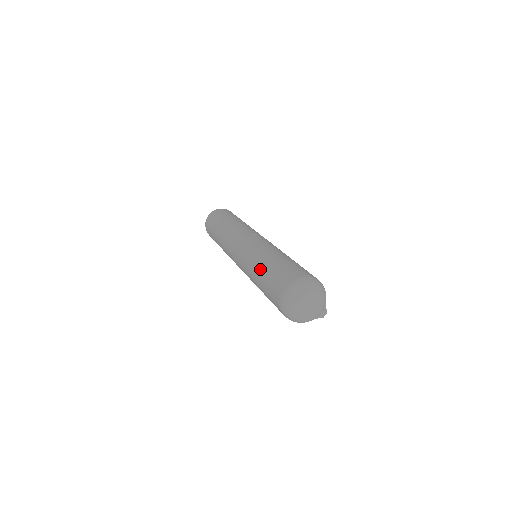
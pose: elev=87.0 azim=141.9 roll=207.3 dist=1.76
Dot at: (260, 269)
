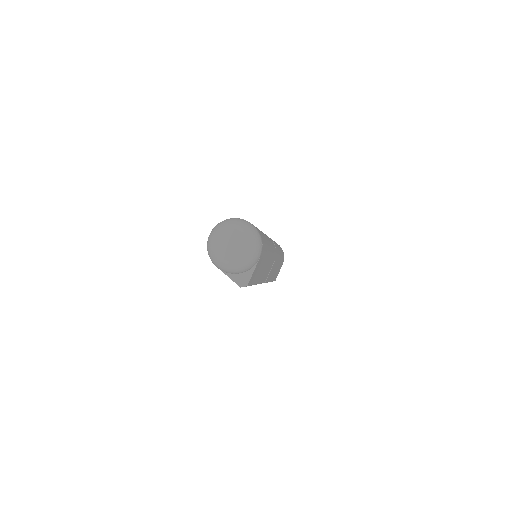
Dot at: occluded
